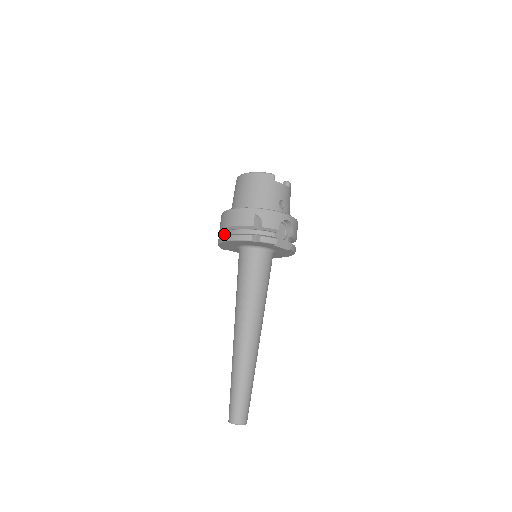
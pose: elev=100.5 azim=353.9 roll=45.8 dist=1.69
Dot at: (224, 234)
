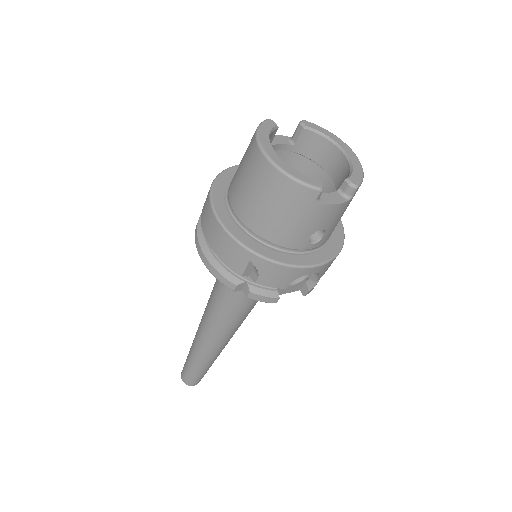
Dot at: occluded
